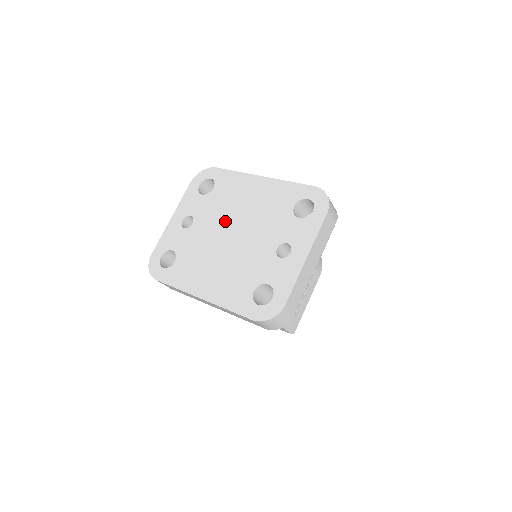
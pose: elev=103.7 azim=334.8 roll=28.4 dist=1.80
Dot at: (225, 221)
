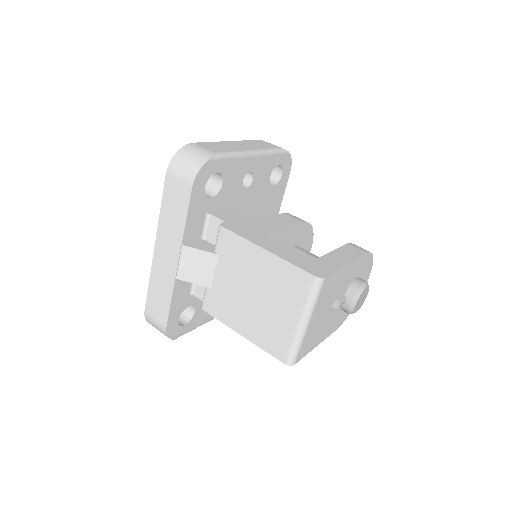
Dot at: occluded
